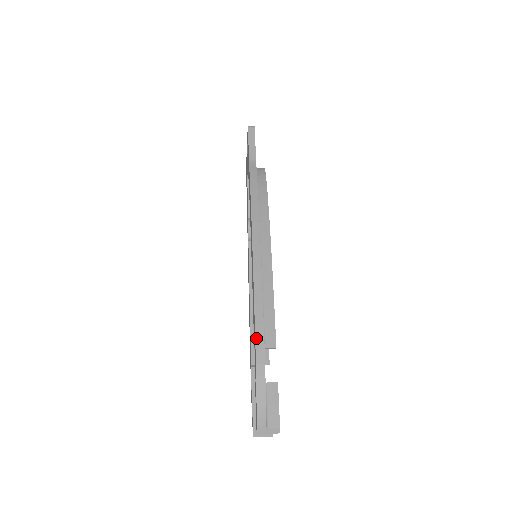
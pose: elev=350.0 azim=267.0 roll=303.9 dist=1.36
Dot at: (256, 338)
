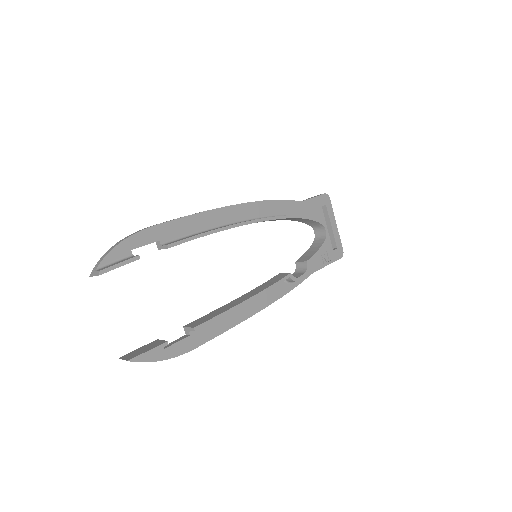
Dot at: occluded
